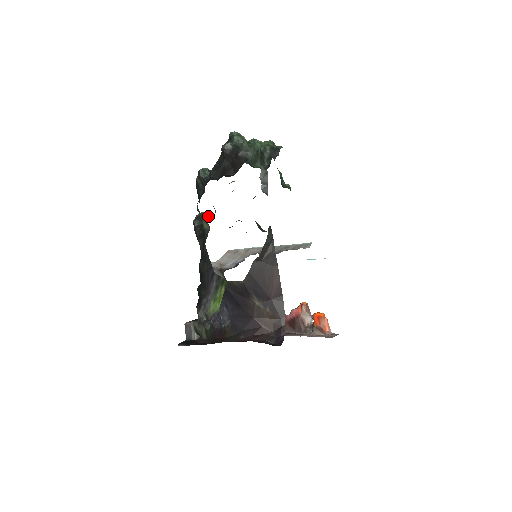
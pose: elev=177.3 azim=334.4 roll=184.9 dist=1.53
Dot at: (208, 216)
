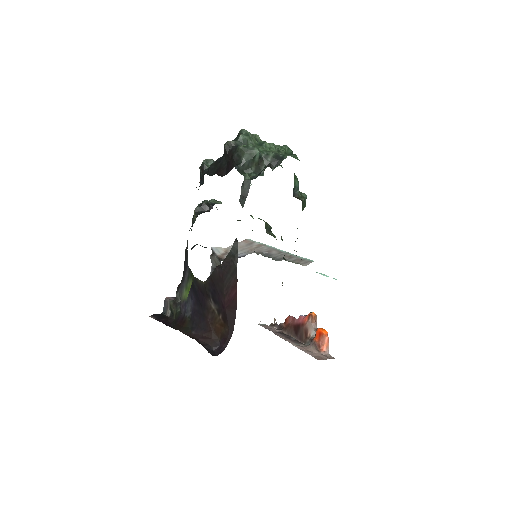
Dot at: (212, 205)
